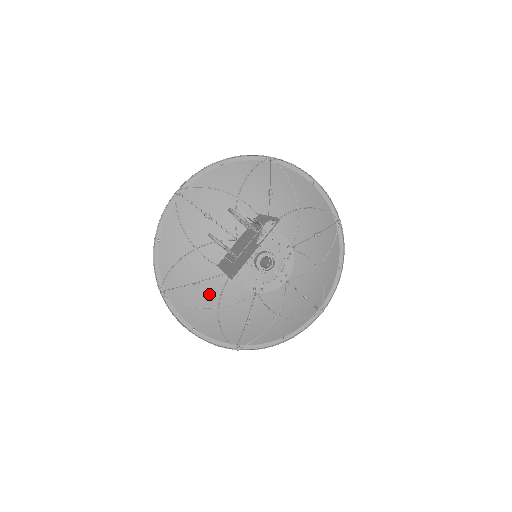
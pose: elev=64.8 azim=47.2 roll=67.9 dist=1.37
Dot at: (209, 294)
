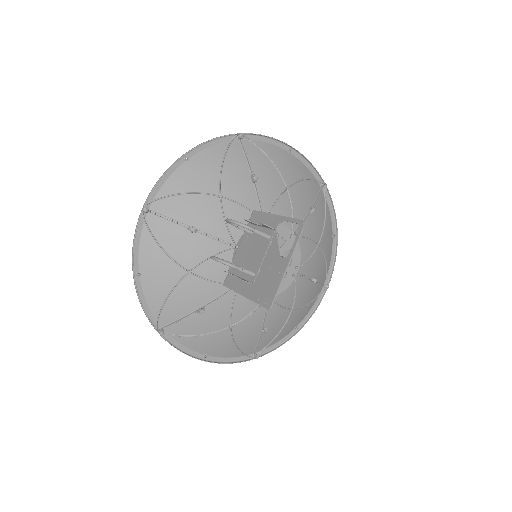
Dot at: (217, 316)
